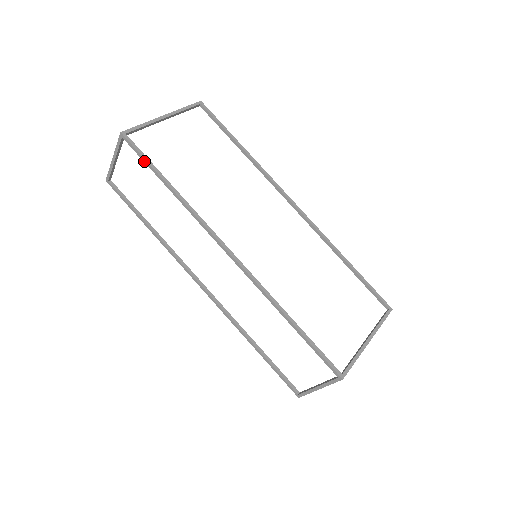
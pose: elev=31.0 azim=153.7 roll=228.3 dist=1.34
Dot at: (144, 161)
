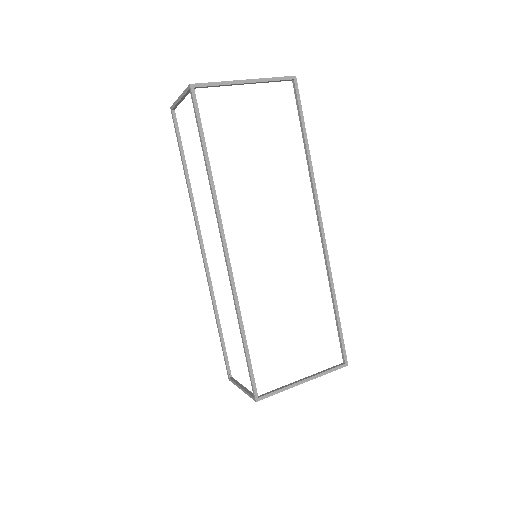
Dot at: (197, 124)
